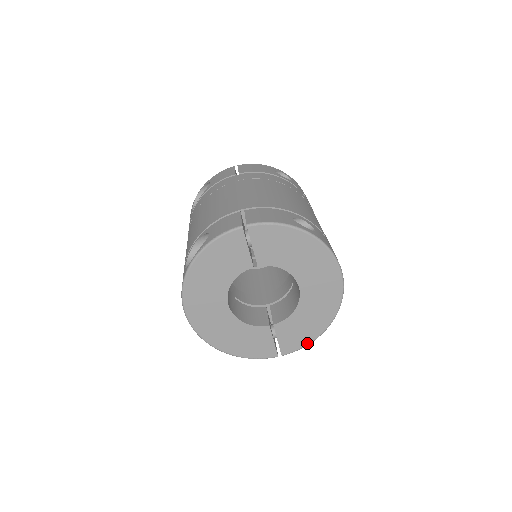
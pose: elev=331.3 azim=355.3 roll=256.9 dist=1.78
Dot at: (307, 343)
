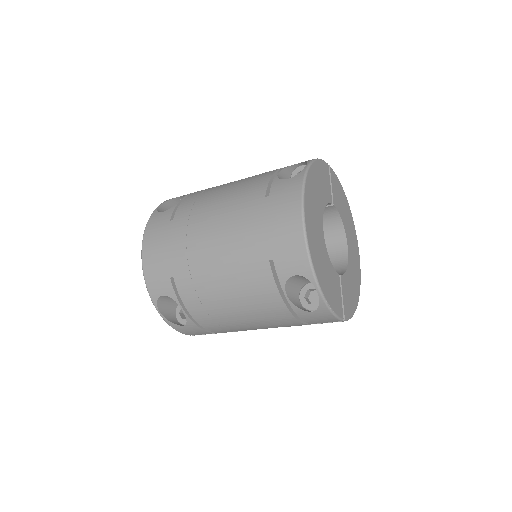
Dot at: (353, 312)
